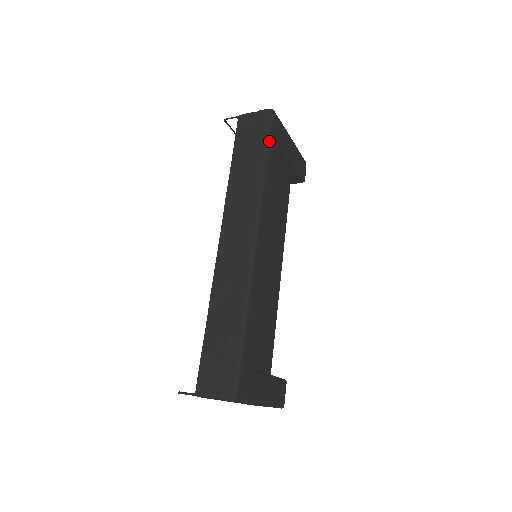
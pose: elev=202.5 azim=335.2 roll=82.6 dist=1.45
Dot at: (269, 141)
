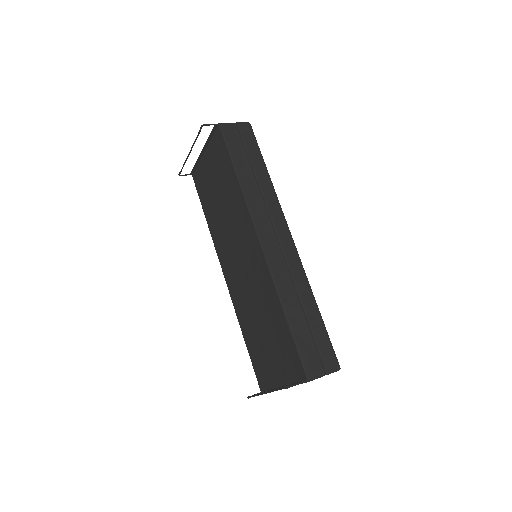
Dot at: occluded
